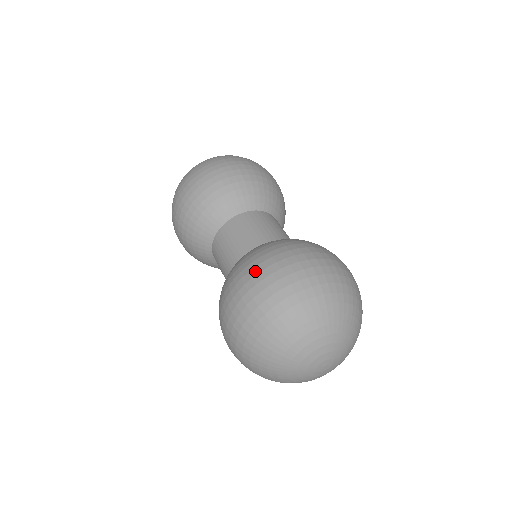
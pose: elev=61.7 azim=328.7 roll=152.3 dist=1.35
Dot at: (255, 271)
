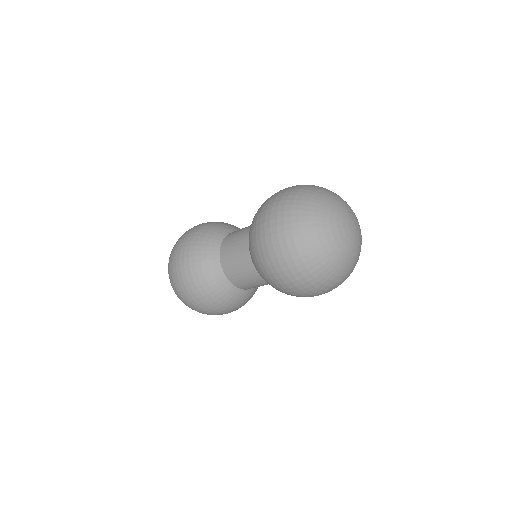
Dot at: (263, 213)
